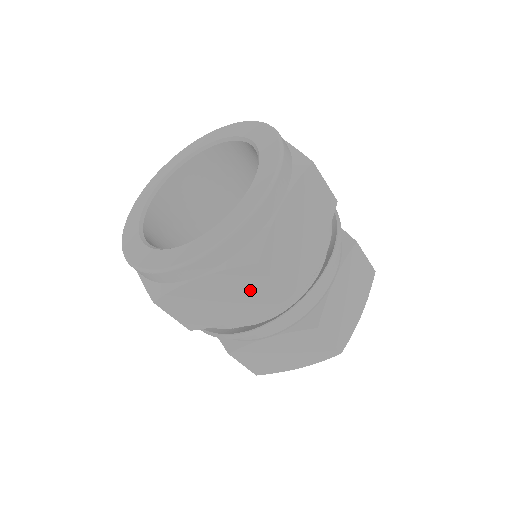
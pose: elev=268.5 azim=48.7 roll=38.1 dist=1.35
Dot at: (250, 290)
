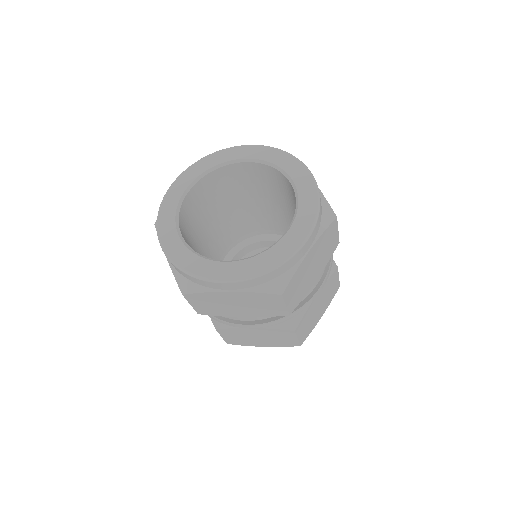
Dot at: (327, 246)
